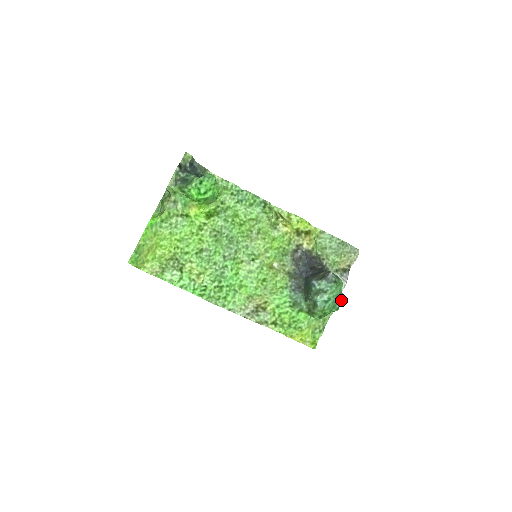
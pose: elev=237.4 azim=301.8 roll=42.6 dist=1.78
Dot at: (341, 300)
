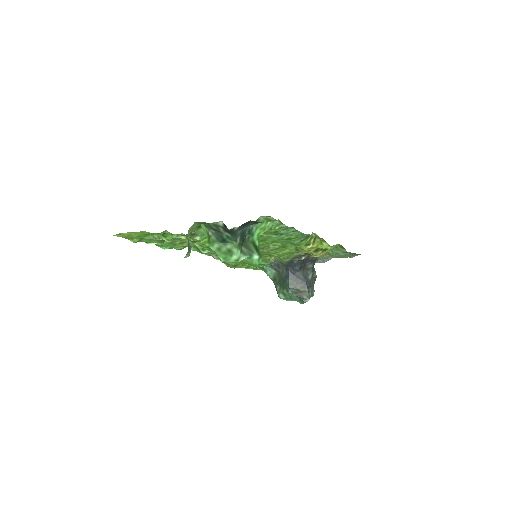
Dot at: occluded
